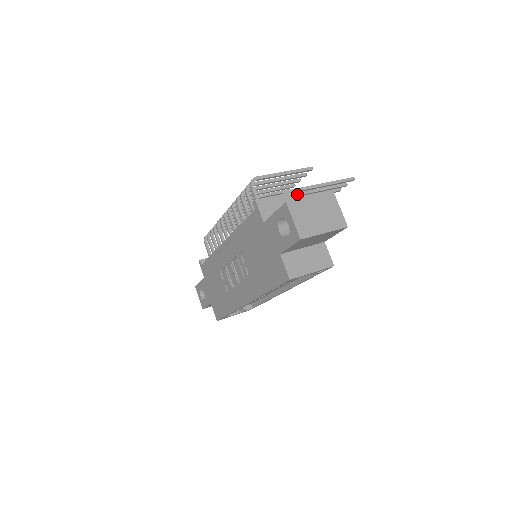
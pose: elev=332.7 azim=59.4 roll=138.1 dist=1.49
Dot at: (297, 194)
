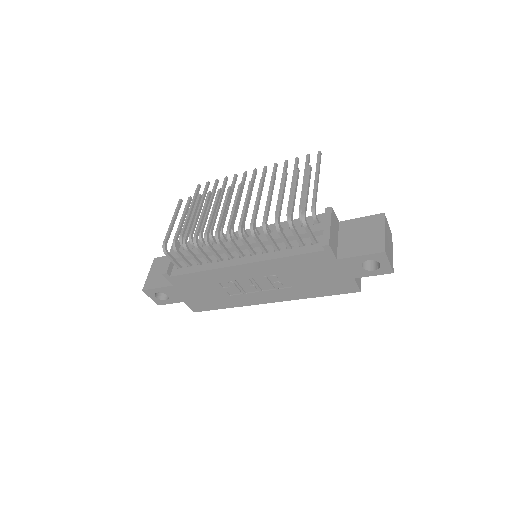
Dot at: (333, 211)
